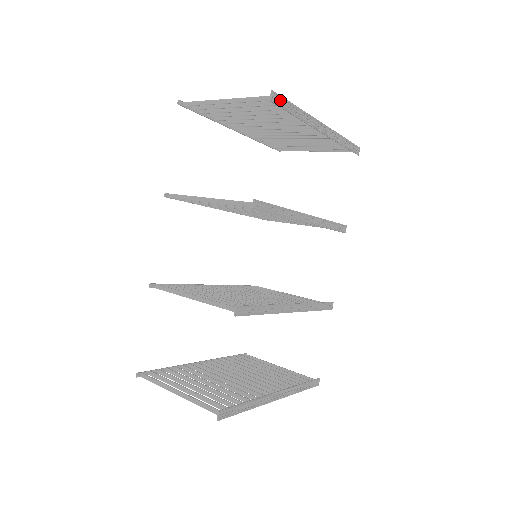
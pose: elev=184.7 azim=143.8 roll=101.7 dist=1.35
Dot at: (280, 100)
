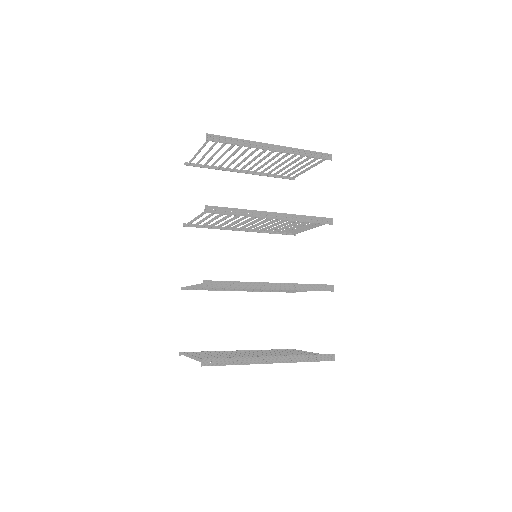
Dot at: (217, 138)
